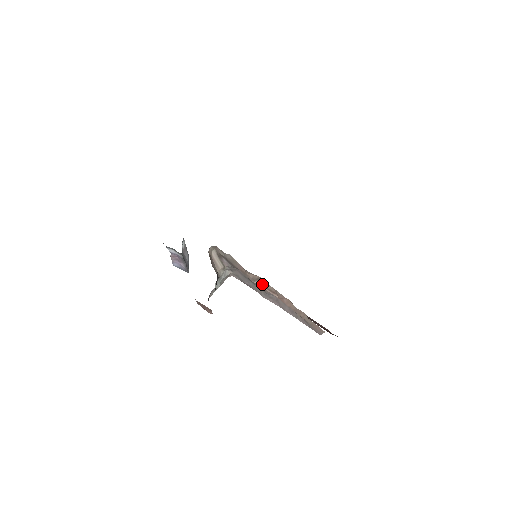
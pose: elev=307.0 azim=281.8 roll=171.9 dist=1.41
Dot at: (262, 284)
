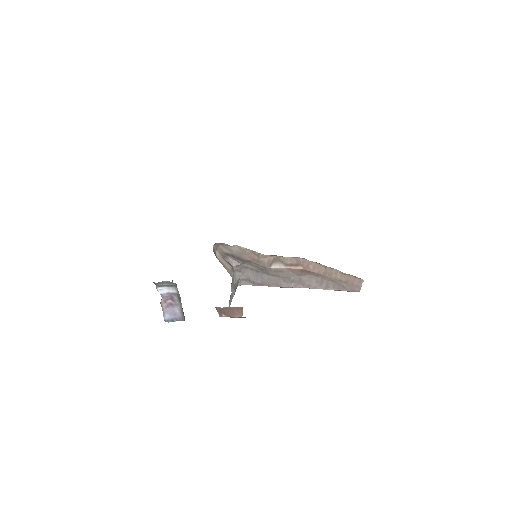
Dot at: (280, 264)
